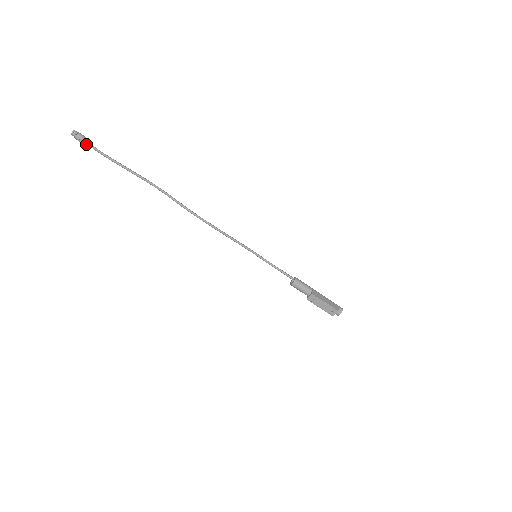
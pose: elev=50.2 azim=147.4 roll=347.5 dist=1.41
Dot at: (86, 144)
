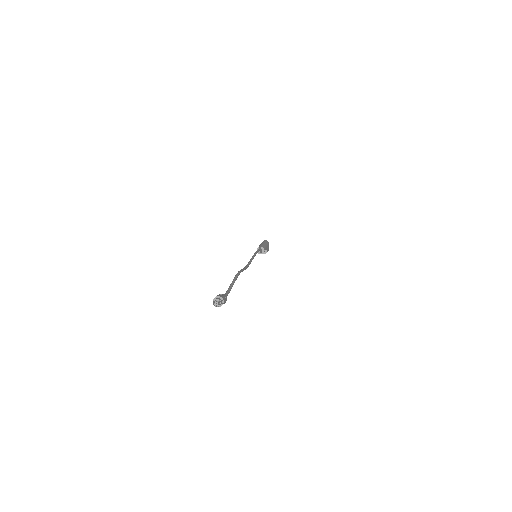
Dot at: occluded
